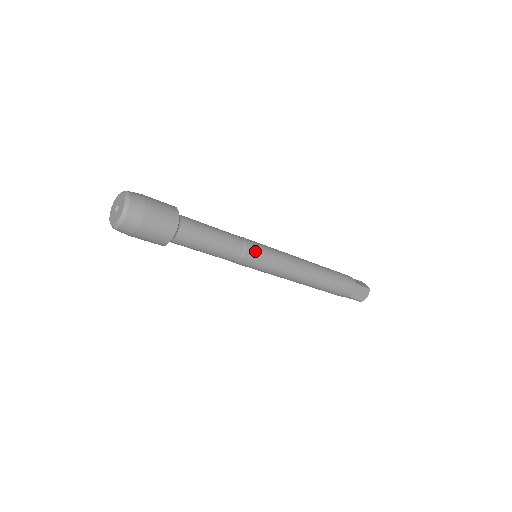
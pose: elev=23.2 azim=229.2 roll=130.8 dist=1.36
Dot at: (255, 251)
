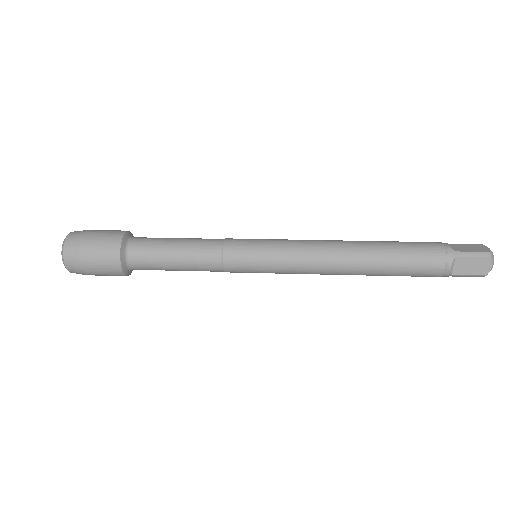
Dot at: (239, 272)
